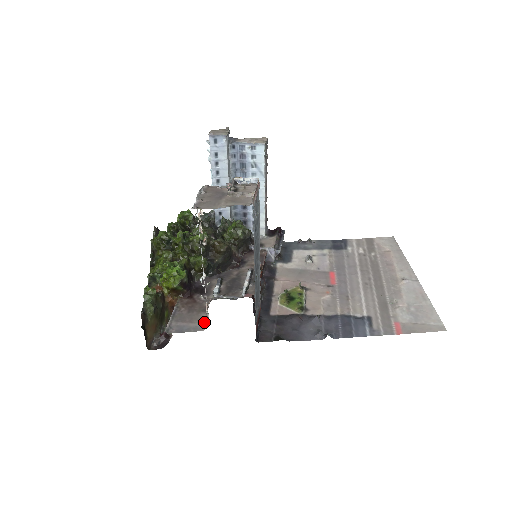
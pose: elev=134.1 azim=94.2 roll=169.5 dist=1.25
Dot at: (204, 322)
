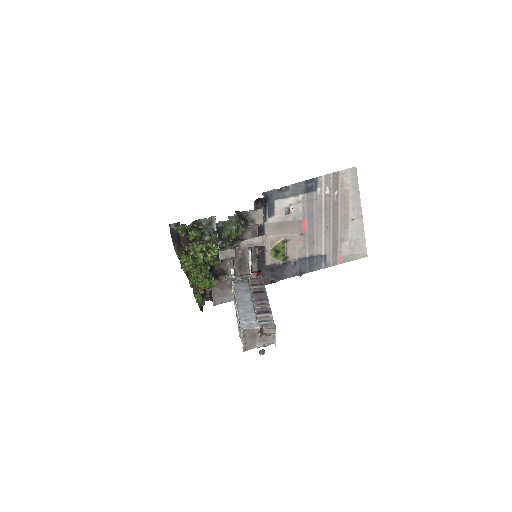
Dot at: occluded
